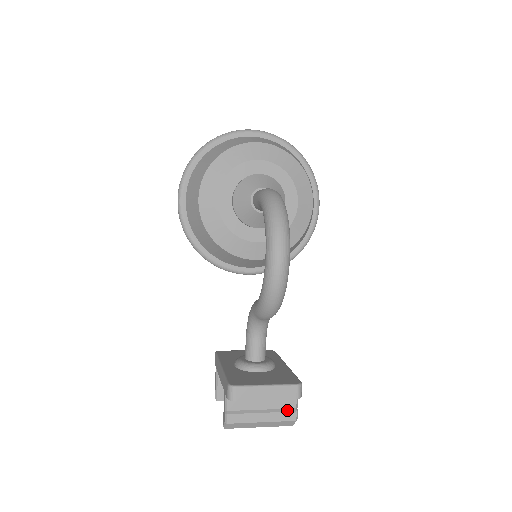
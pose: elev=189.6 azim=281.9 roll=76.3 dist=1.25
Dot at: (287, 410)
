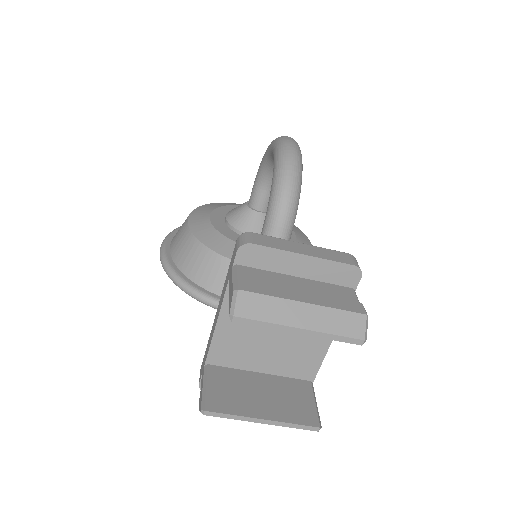
Dot at: (344, 300)
